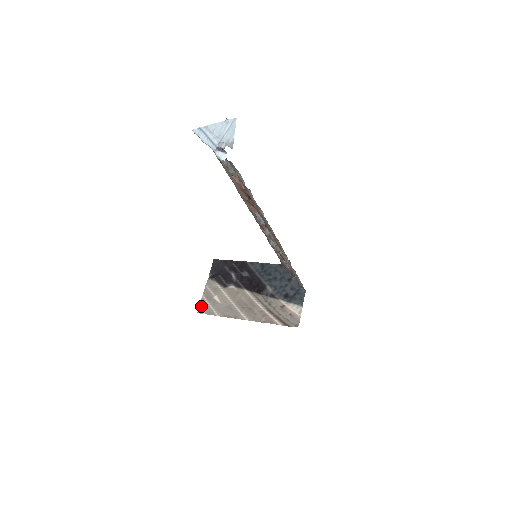
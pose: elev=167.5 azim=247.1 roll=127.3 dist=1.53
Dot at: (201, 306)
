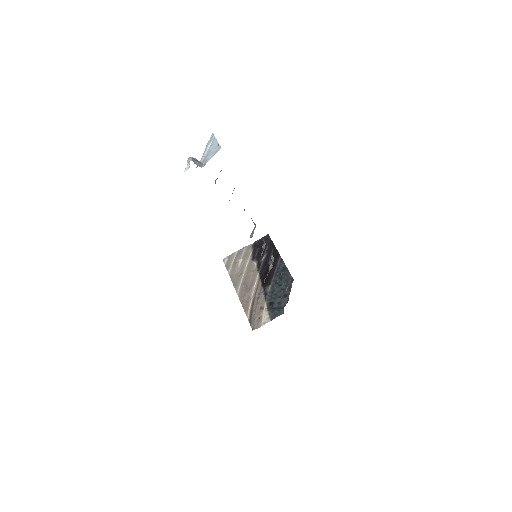
Dot at: (229, 257)
